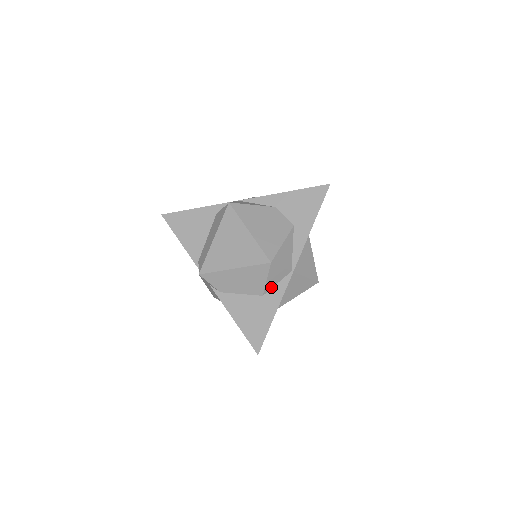
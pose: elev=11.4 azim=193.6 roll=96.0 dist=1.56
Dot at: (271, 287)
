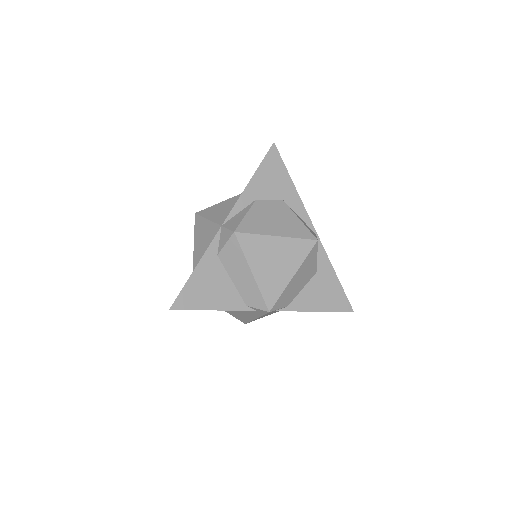
Dot at: occluded
